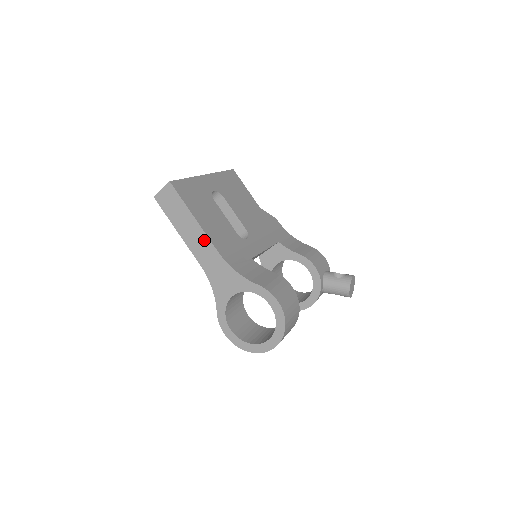
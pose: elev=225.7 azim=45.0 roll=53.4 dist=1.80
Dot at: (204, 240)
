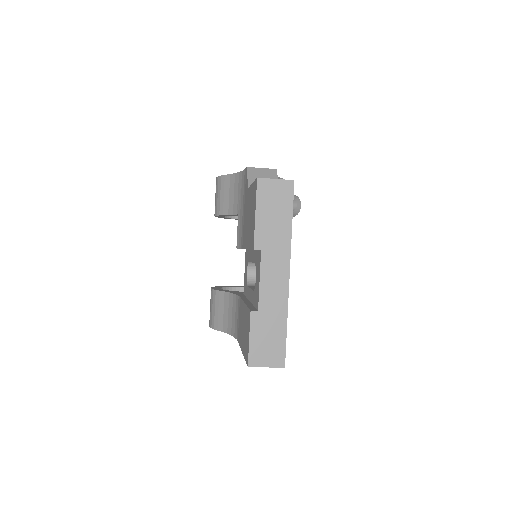
Dot at: occluded
